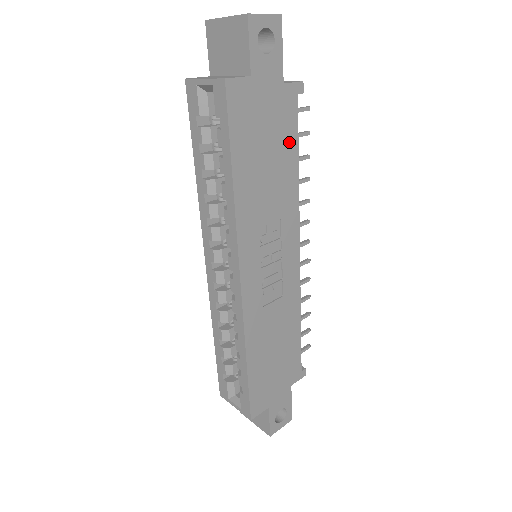
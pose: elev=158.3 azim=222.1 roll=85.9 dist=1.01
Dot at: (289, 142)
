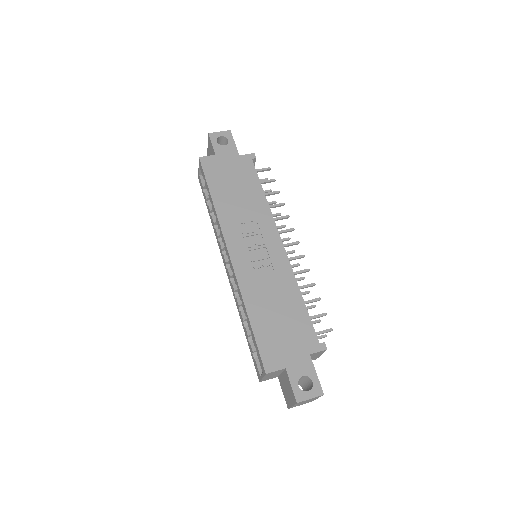
Dot at: (252, 181)
